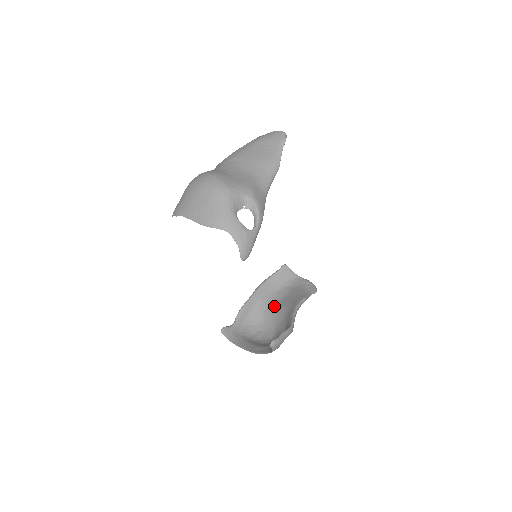
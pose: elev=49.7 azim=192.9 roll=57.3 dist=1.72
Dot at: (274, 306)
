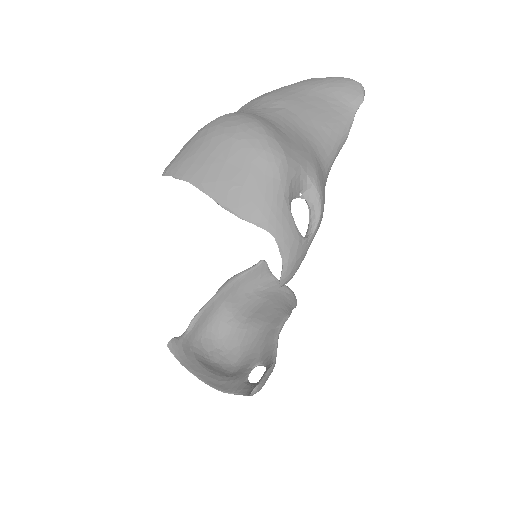
Dot at: (243, 316)
